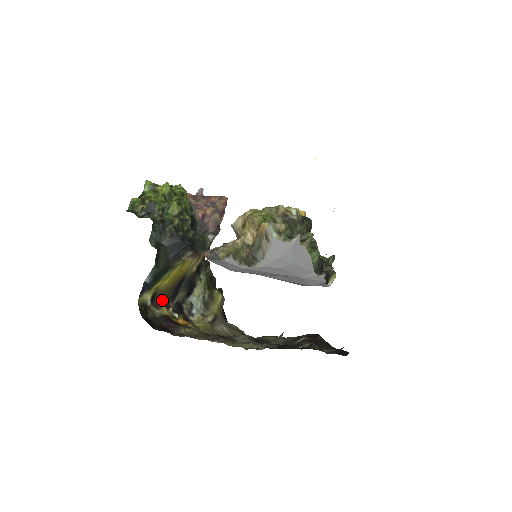
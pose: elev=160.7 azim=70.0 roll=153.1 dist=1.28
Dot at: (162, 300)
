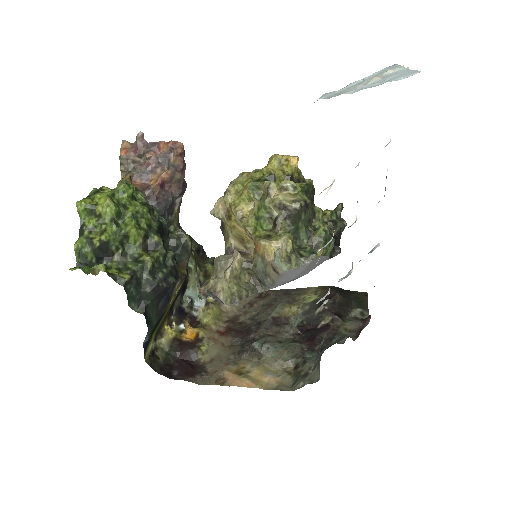
Dot at: (162, 324)
